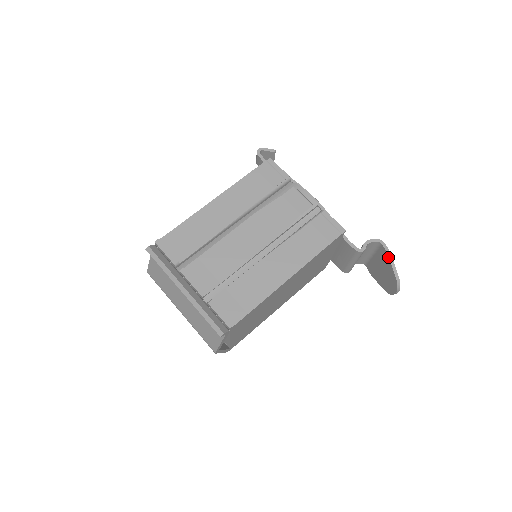
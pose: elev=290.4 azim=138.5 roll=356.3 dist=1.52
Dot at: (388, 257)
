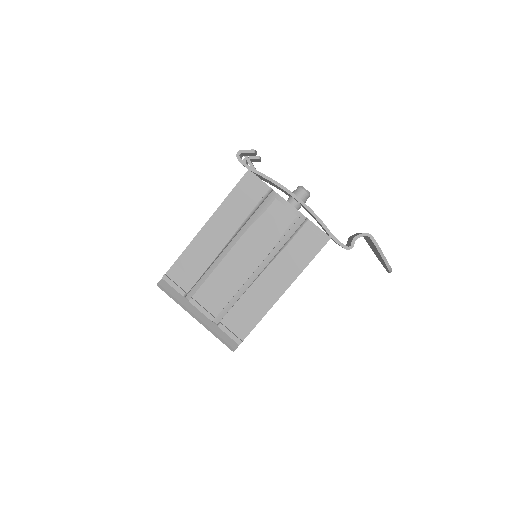
Dot at: (377, 250)
